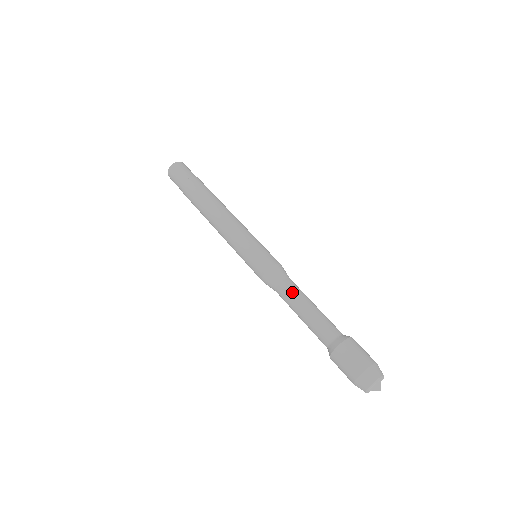
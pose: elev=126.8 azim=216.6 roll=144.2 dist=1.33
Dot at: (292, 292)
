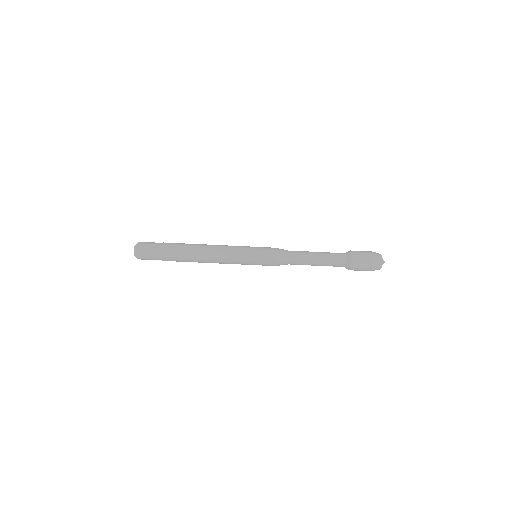
Dot at: (300, 264)
